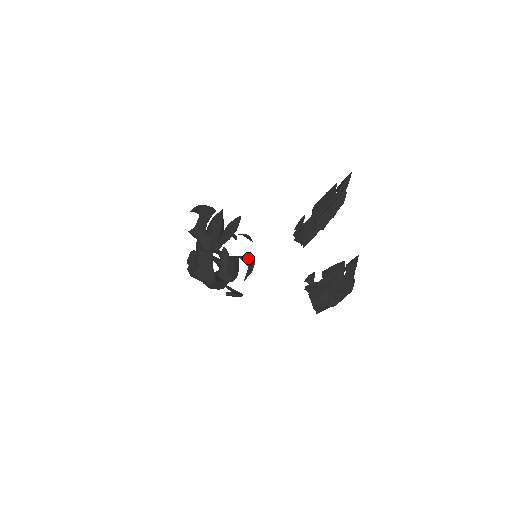
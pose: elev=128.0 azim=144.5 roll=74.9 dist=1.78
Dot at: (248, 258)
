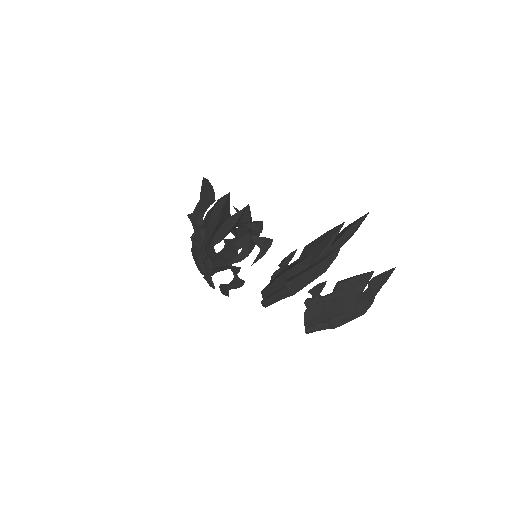
Dot at: (263, 238)
